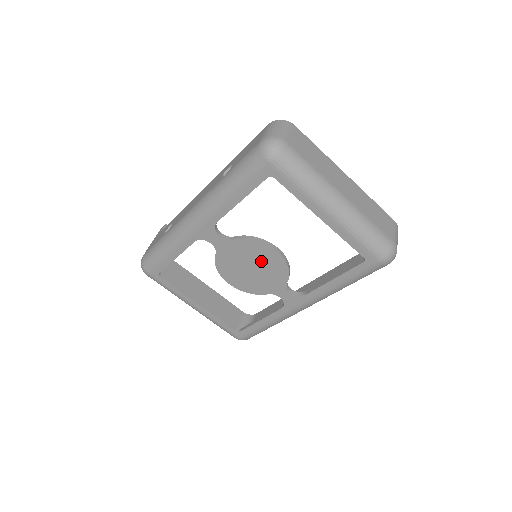
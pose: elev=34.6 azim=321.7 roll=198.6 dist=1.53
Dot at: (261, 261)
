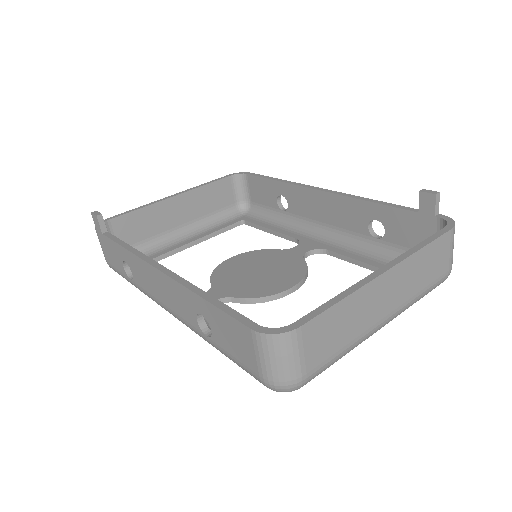
Dot at: occluded
